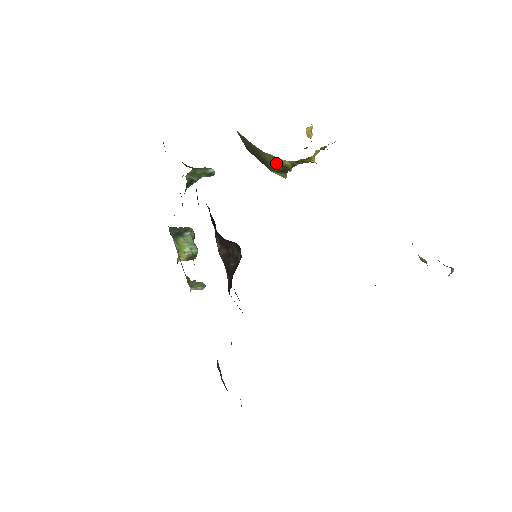
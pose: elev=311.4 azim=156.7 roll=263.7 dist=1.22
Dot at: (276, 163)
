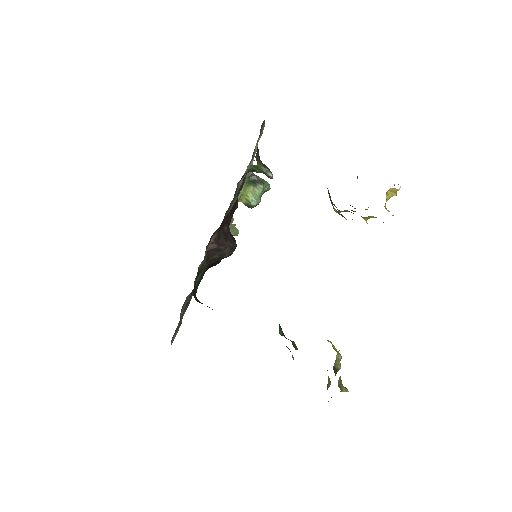
Dot at: (331, 201)
